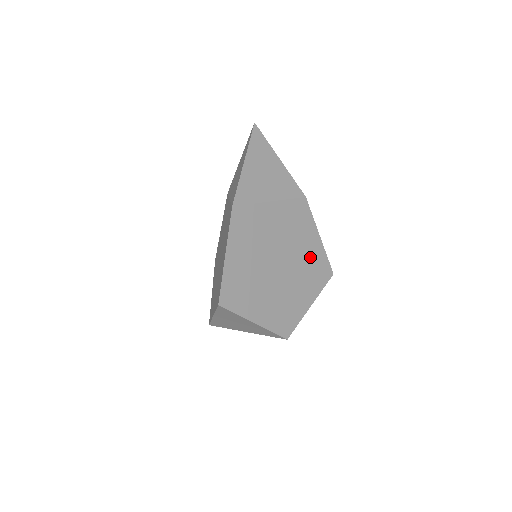
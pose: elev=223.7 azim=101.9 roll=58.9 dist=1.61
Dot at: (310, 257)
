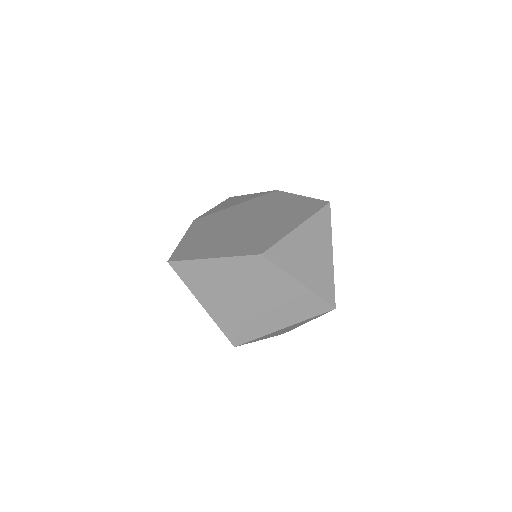
Dot at: (289, 207)
